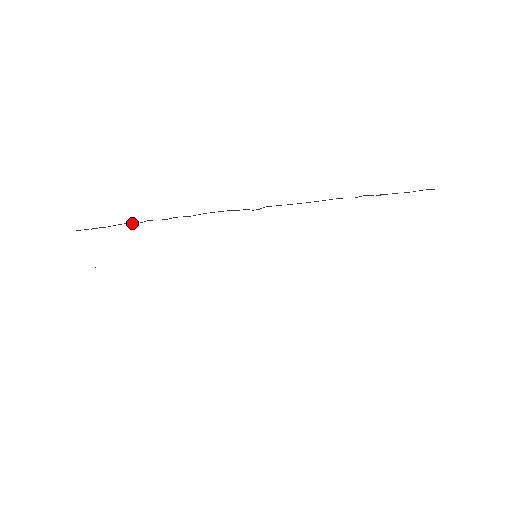
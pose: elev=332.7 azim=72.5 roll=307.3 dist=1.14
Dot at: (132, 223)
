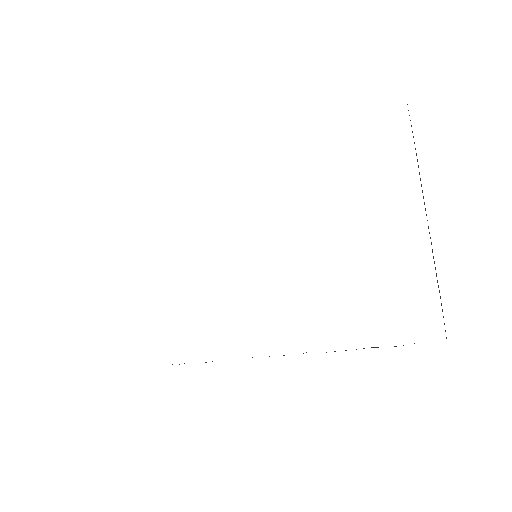
Dot at: occluded
